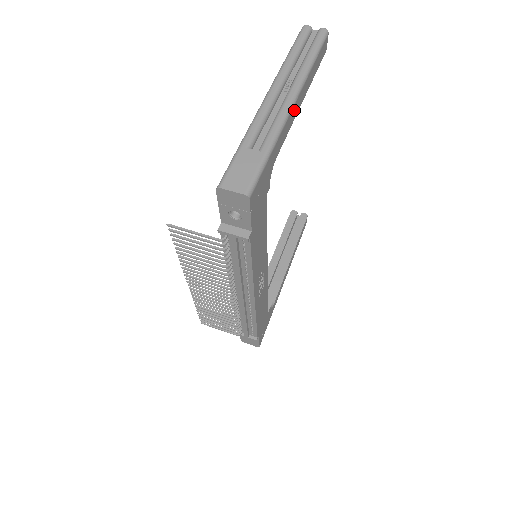
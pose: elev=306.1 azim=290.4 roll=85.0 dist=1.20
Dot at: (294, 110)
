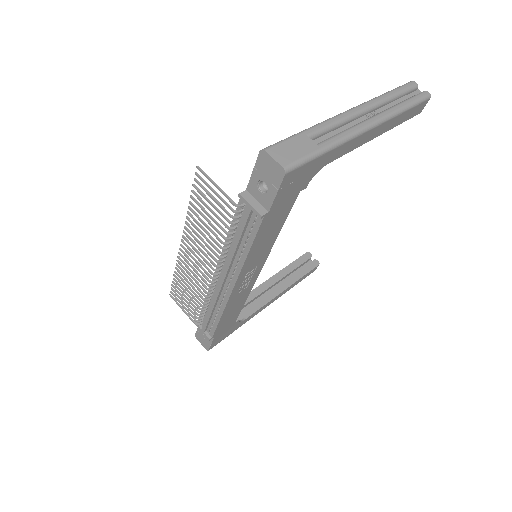
Dot at: (366, 136)
